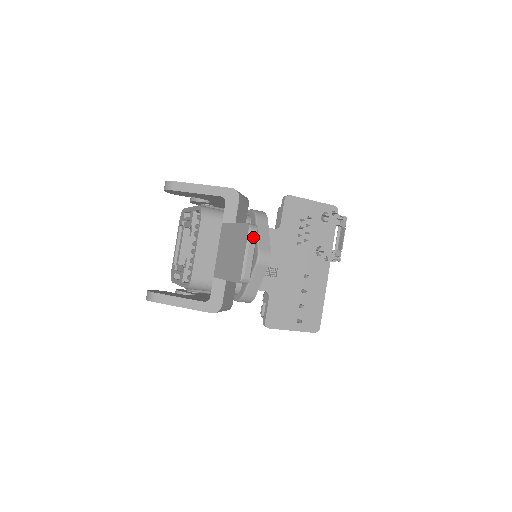
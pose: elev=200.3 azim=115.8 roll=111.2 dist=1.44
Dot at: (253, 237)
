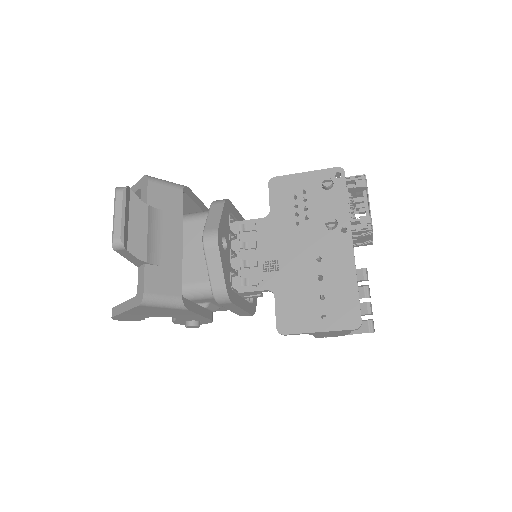
Dot at: (119, 197)
